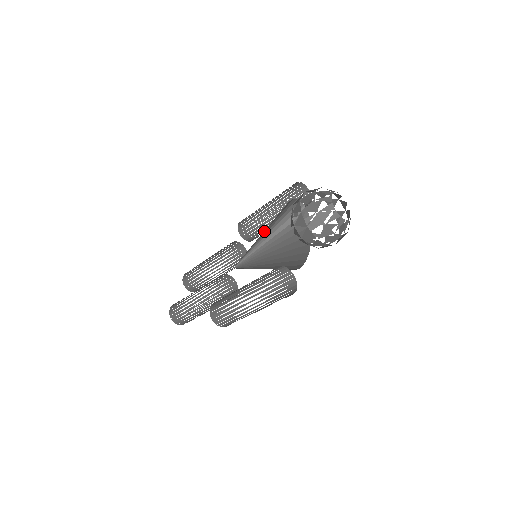
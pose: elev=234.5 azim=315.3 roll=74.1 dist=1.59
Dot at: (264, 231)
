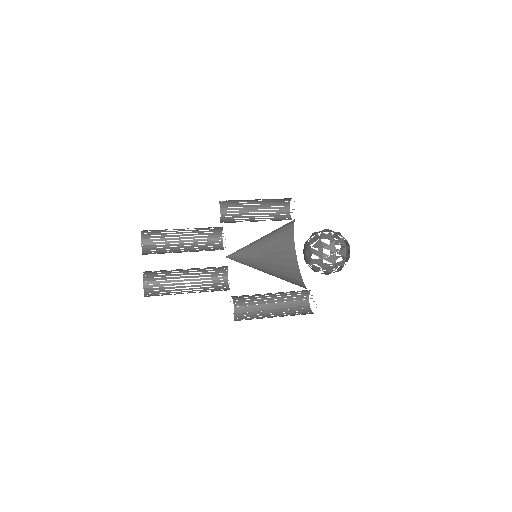
Dot at: occluded
